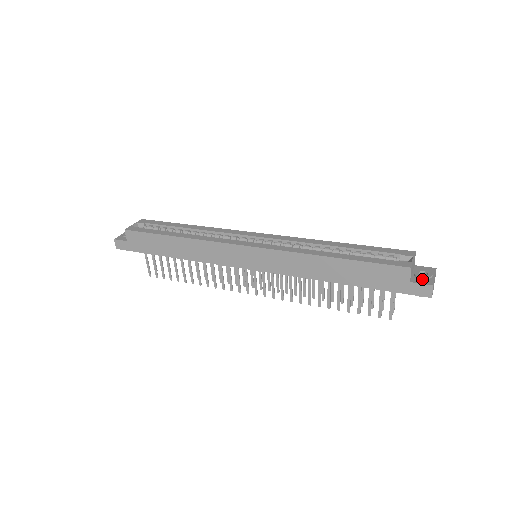
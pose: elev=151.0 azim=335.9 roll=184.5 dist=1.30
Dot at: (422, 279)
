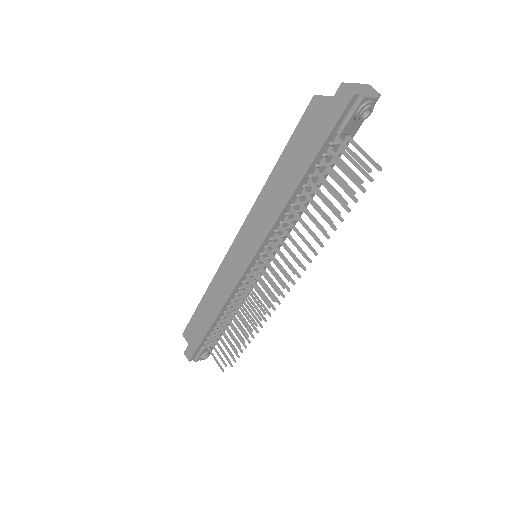
Dot at: occluded
